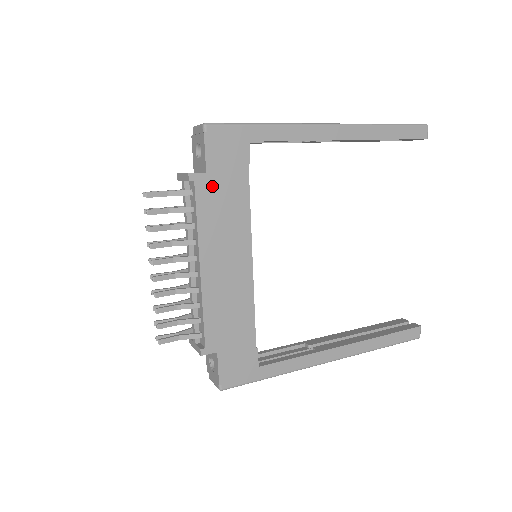
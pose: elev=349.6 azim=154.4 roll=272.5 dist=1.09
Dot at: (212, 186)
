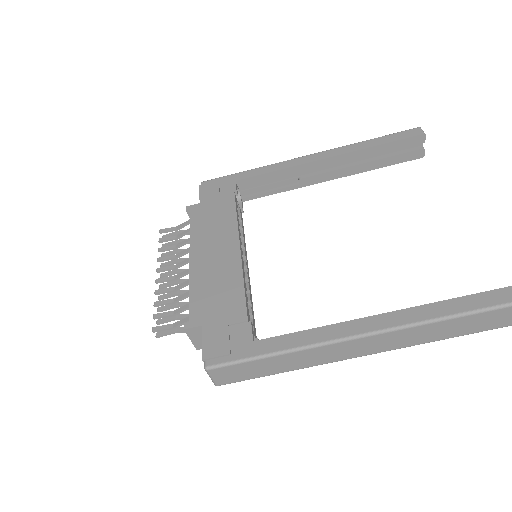
Dot at: (204, 209)
